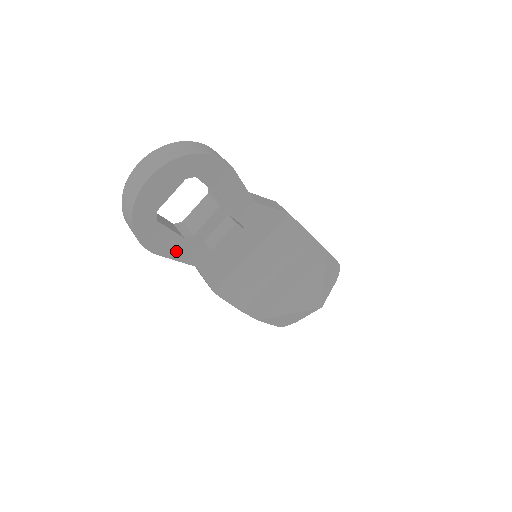
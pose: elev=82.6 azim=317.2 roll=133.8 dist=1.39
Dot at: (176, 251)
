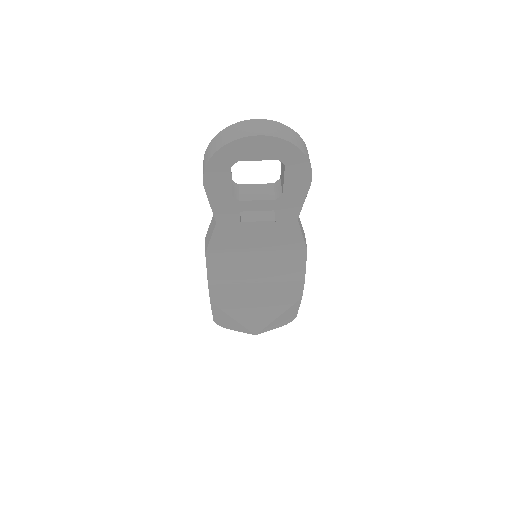
Dot at: (218, 199)
